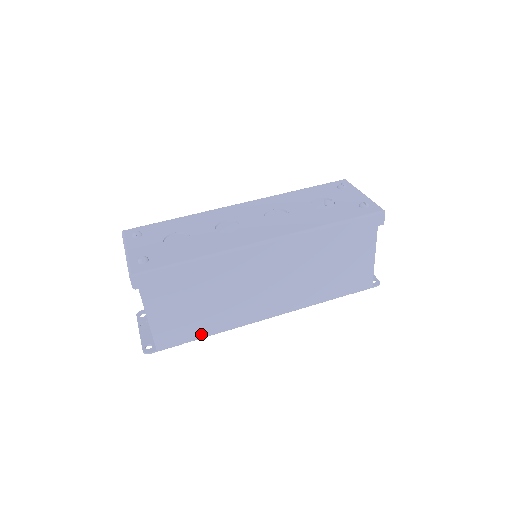
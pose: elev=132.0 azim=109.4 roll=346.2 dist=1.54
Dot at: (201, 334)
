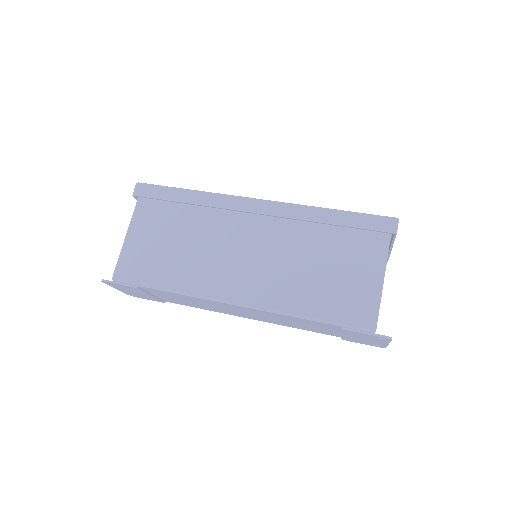
Dot at: (157, 281)
